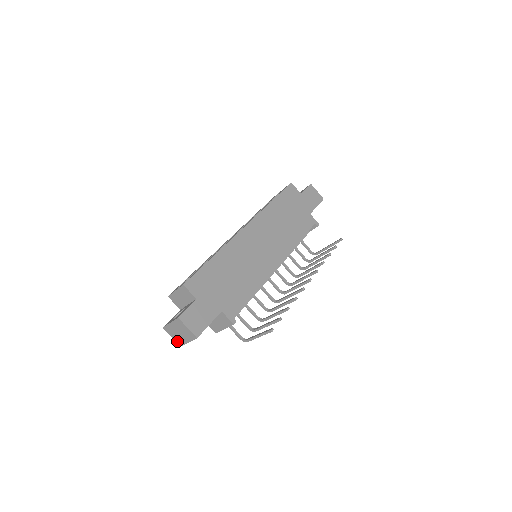
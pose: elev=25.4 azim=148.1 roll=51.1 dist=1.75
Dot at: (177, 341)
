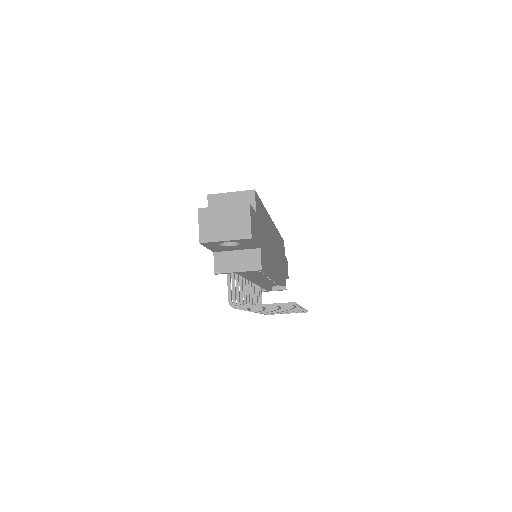
Dot at: (203, 233)
